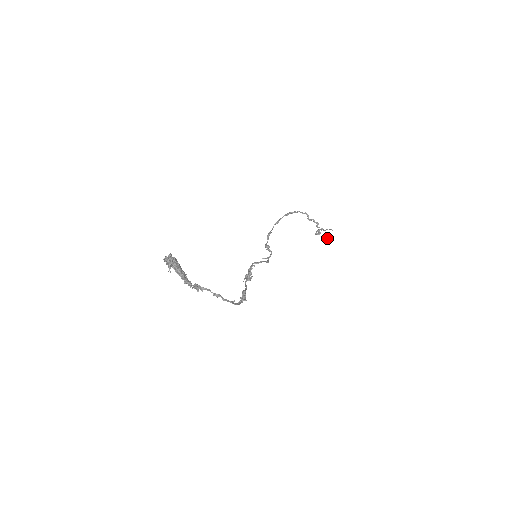
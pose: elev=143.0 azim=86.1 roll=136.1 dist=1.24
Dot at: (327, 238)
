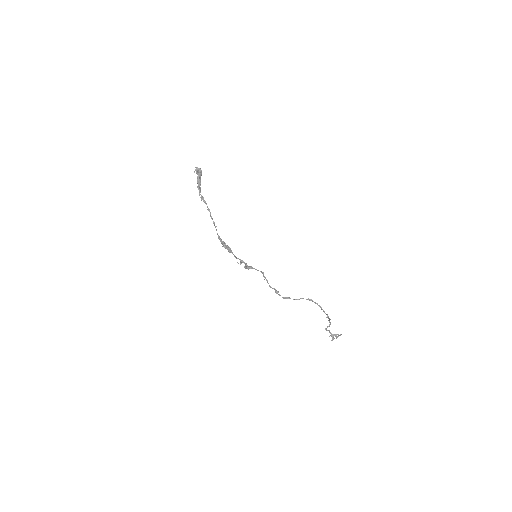
Dot at: (333, 336)
